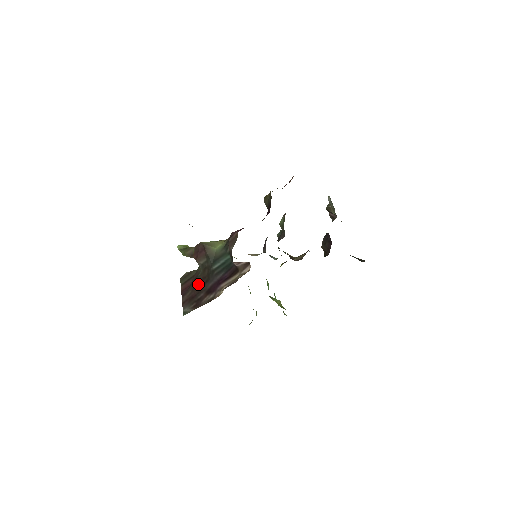
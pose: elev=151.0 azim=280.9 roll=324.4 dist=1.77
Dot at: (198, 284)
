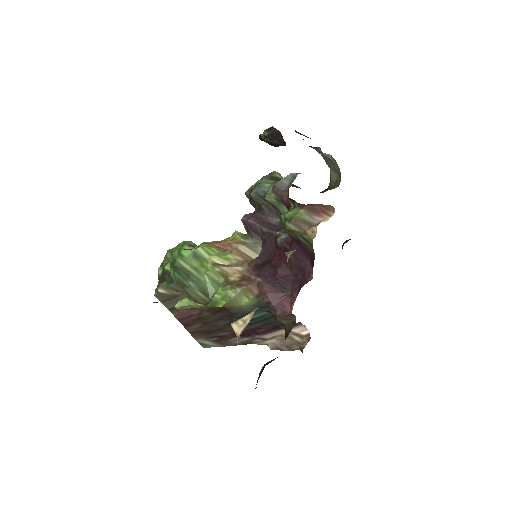
Dot at: (213, 323)
